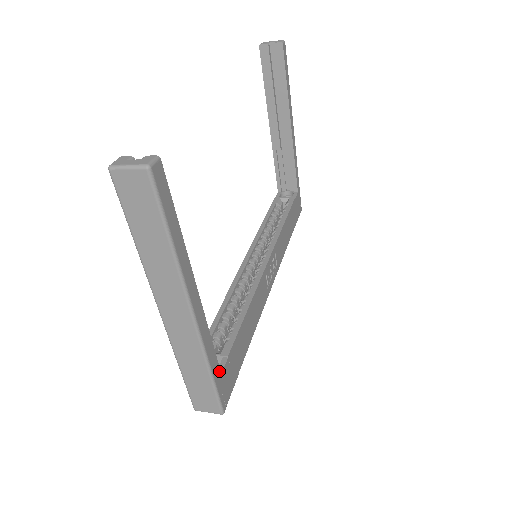
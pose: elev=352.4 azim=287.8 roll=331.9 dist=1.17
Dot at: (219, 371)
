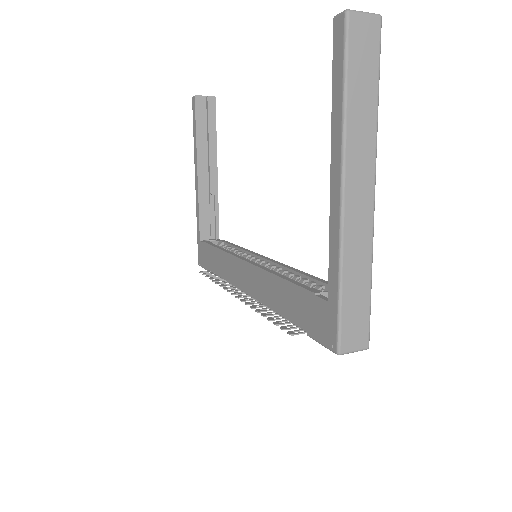
Dot at: occluded
